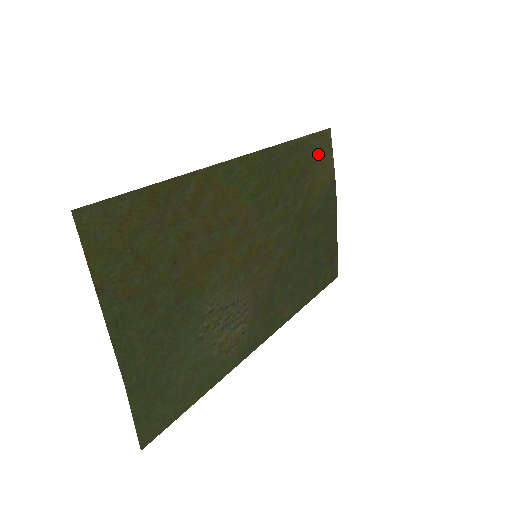
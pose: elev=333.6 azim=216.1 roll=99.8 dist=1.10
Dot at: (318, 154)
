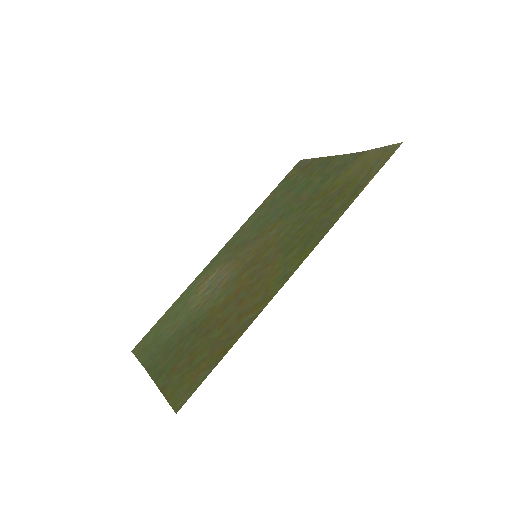
Dot at: (369, 167)
